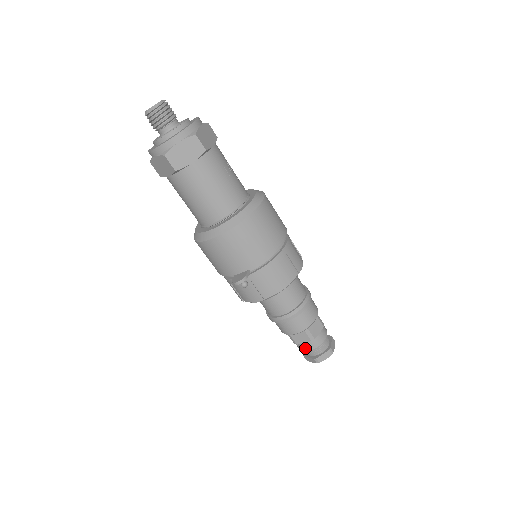
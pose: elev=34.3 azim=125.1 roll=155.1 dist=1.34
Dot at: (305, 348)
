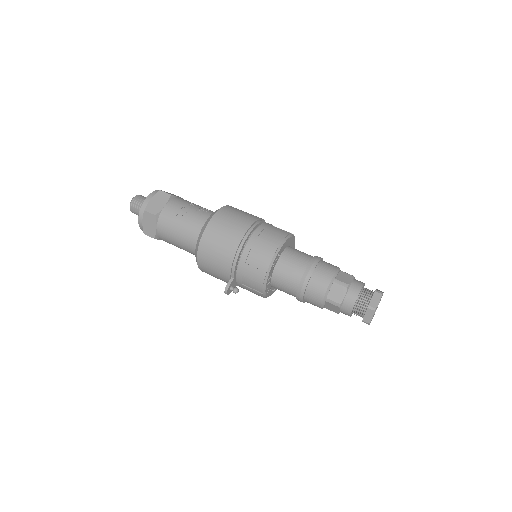
Dot at: (346, 314)
